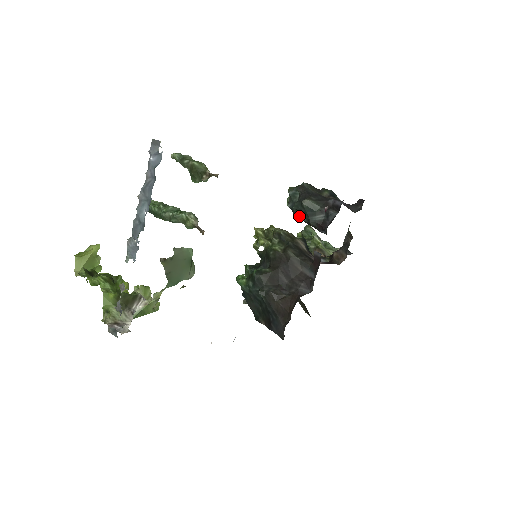
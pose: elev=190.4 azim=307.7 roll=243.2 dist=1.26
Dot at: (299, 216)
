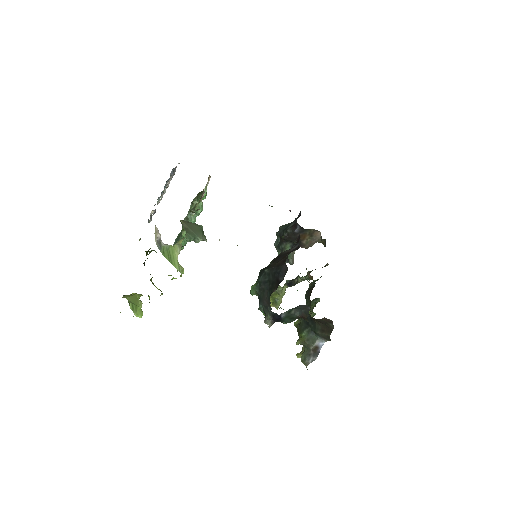
Dot at: (284, 245)
